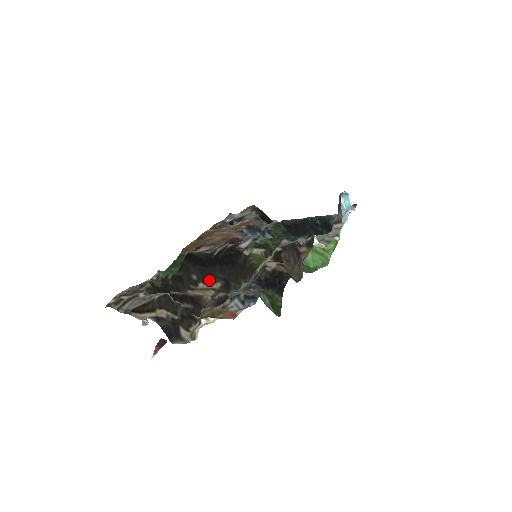
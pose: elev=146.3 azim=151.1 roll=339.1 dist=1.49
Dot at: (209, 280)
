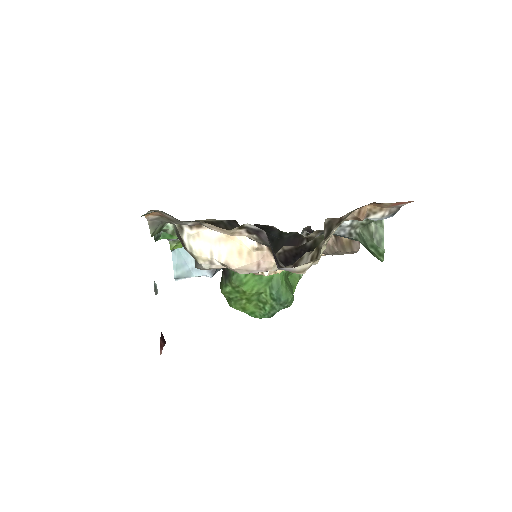
Dot at: occluded
